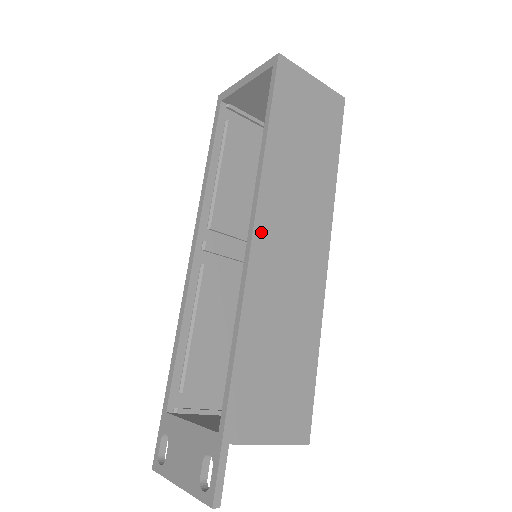
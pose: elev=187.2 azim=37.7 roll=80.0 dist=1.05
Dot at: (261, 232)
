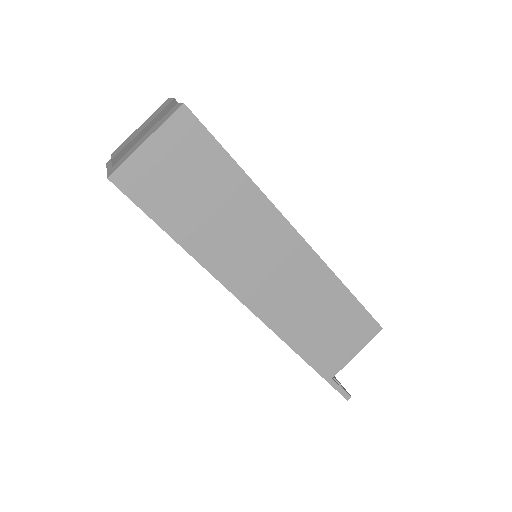
Dot at: (242, 292)
